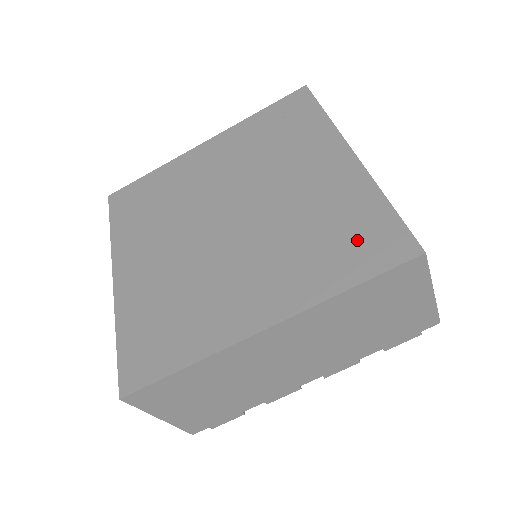
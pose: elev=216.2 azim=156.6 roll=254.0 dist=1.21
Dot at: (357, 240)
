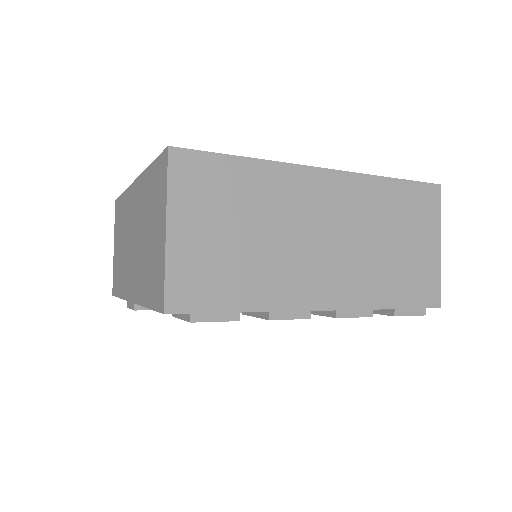
Dot at: occluded
